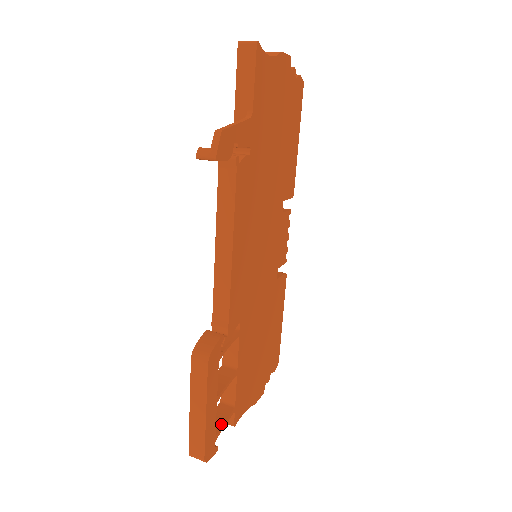
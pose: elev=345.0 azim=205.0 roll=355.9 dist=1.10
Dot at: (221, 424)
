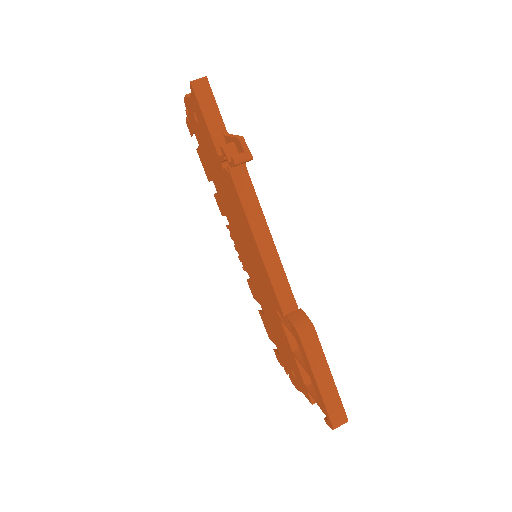
Dot at: occluded
